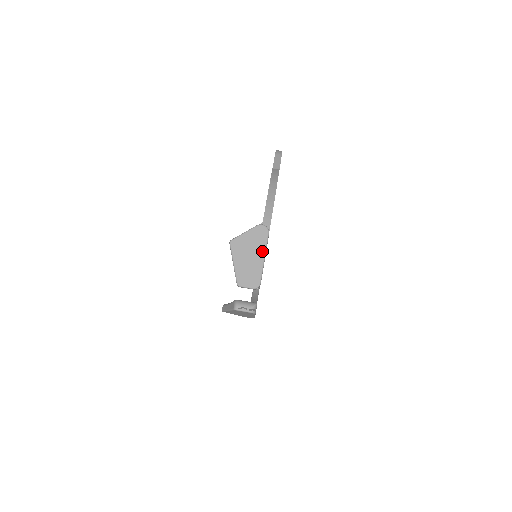
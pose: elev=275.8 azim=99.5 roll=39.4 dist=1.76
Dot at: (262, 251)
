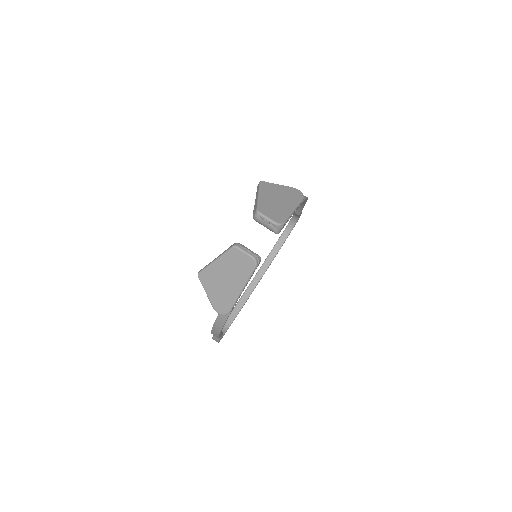
Dot at: (293, 204)
